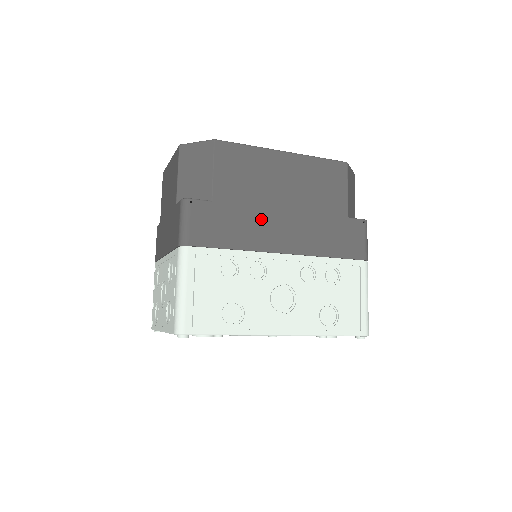
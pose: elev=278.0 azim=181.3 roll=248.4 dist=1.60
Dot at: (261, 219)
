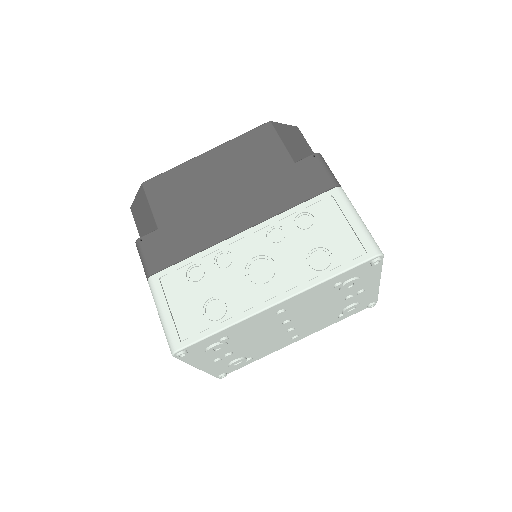
Dot at: (208, 216)
